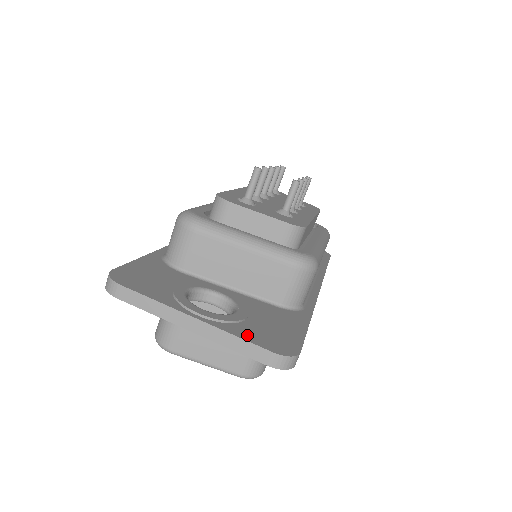
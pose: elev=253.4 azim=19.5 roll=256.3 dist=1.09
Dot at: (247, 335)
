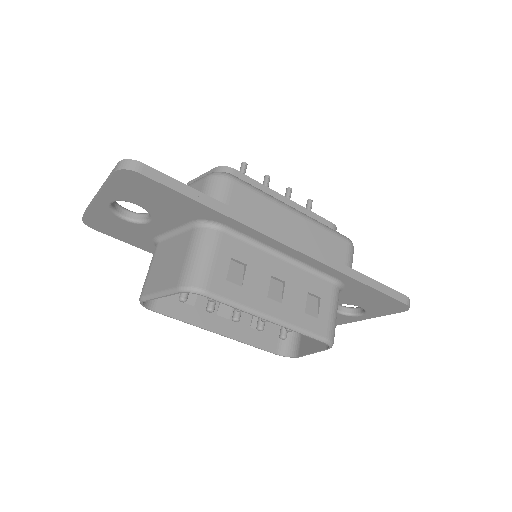
Dot at: occluded
